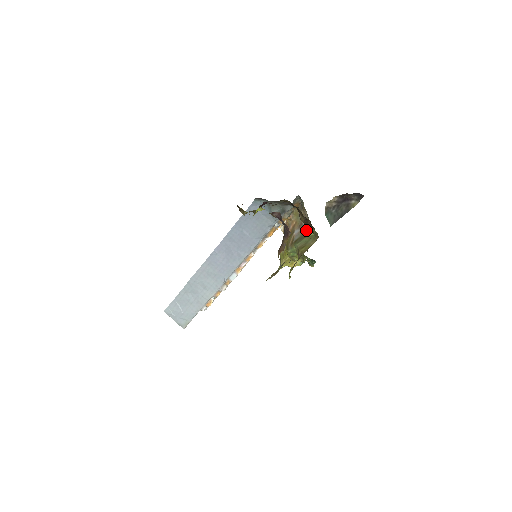
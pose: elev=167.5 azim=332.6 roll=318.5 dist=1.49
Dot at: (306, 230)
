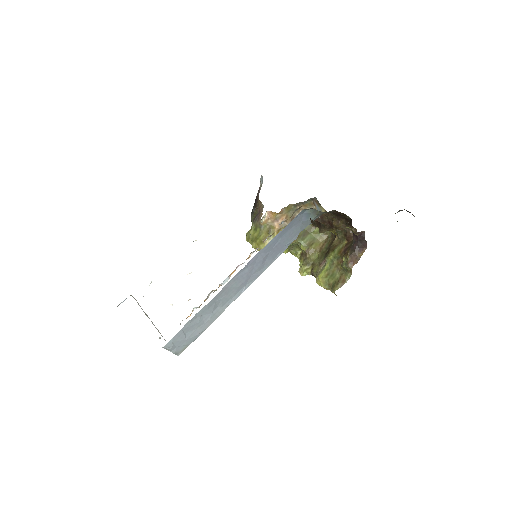
Dot at: occluded
